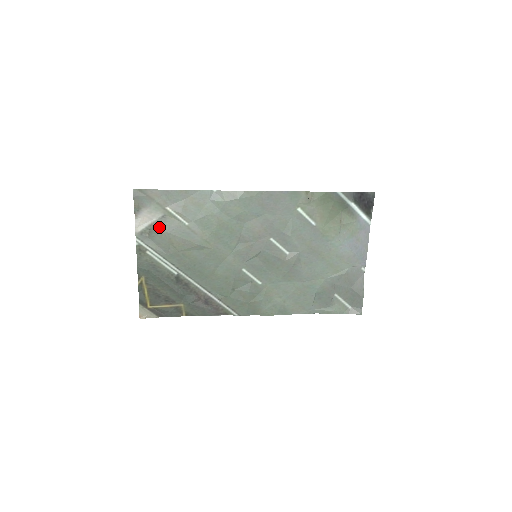
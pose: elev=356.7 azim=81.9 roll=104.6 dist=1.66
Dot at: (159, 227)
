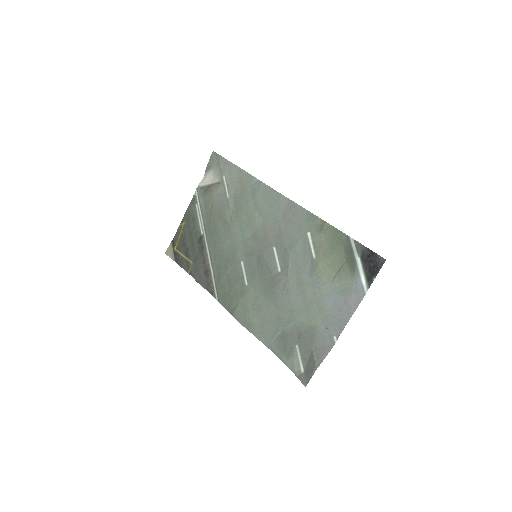
Dot at: (212, 189)
